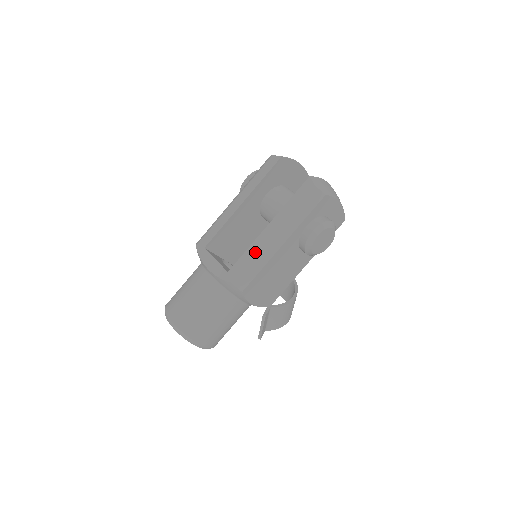
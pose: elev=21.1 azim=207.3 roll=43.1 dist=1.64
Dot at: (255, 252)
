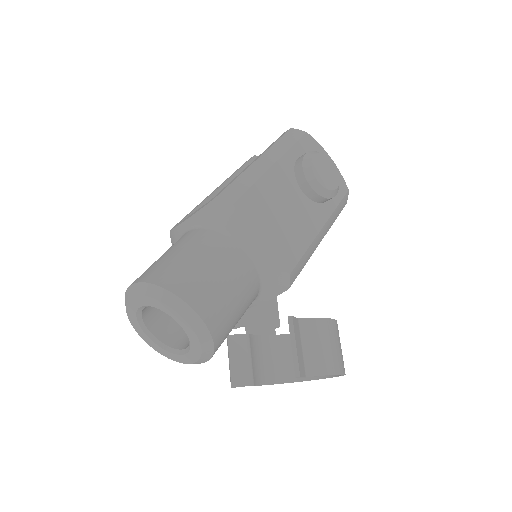
Dot at: (241, 173)
